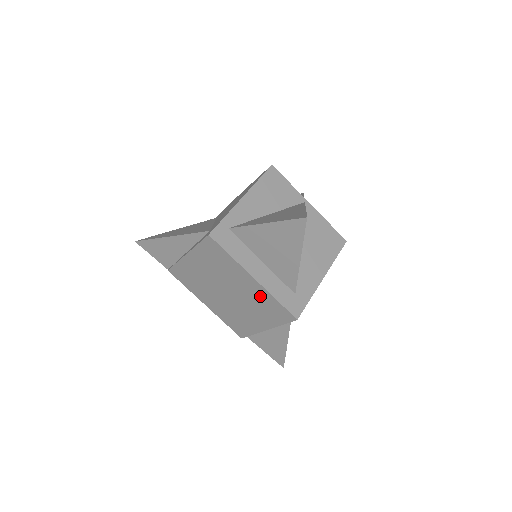
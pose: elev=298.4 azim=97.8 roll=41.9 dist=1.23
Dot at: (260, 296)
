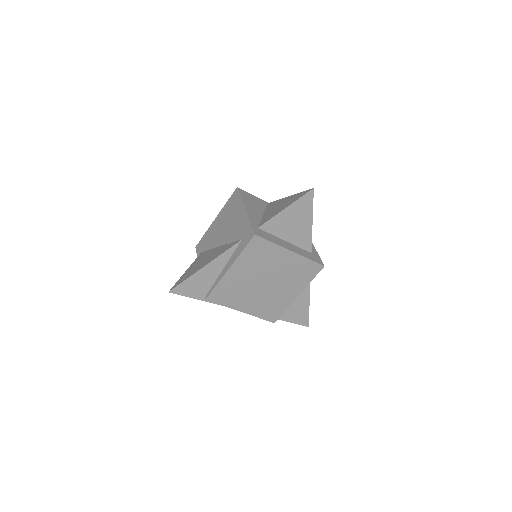
Dot at: (295, 265)
